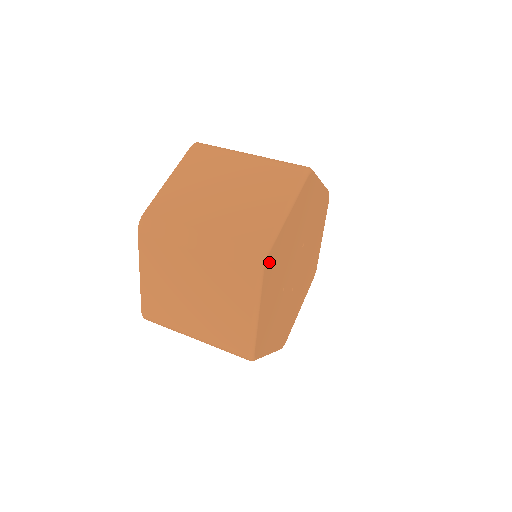
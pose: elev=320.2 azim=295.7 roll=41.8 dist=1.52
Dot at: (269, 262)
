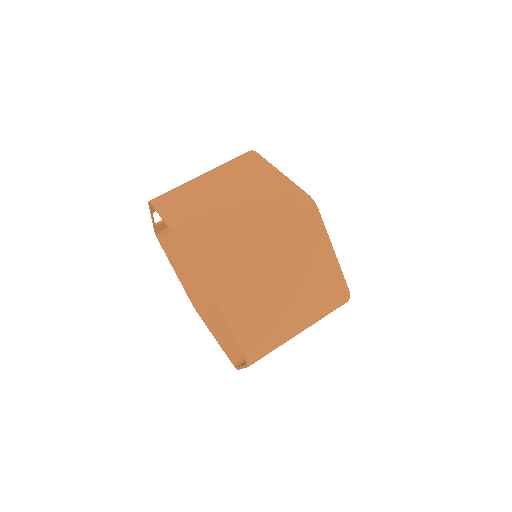
Dot at: occluded
